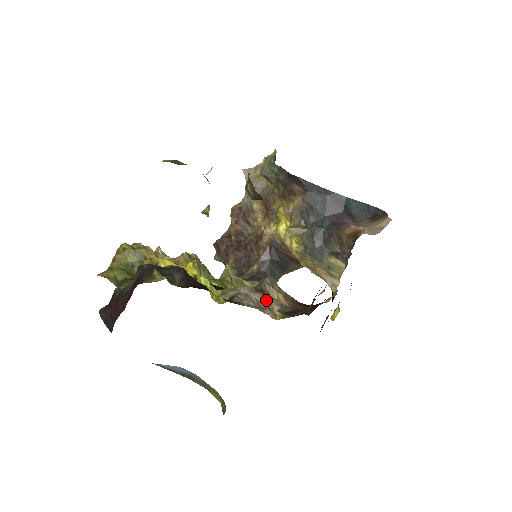
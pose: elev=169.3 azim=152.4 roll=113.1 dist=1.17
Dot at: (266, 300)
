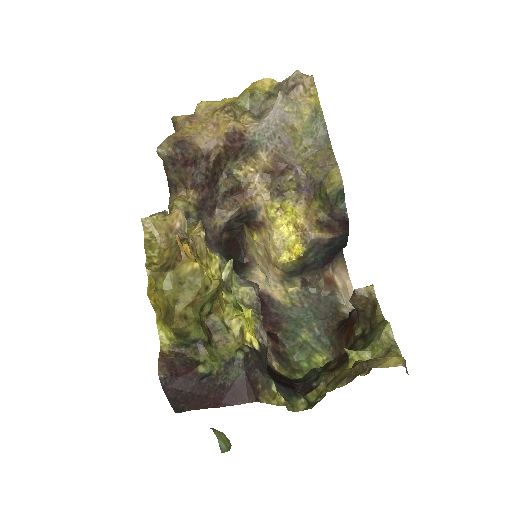
Dot at: occluded
